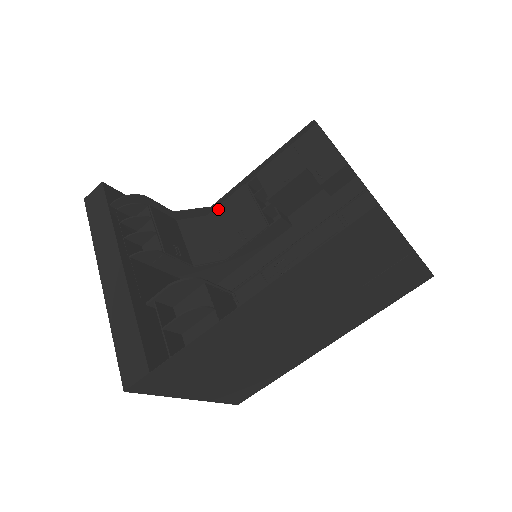
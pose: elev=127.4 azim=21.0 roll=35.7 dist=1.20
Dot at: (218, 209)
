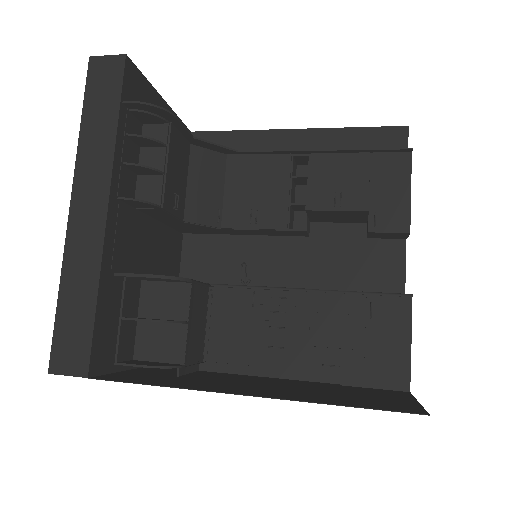
Dot at: (244, 158)
